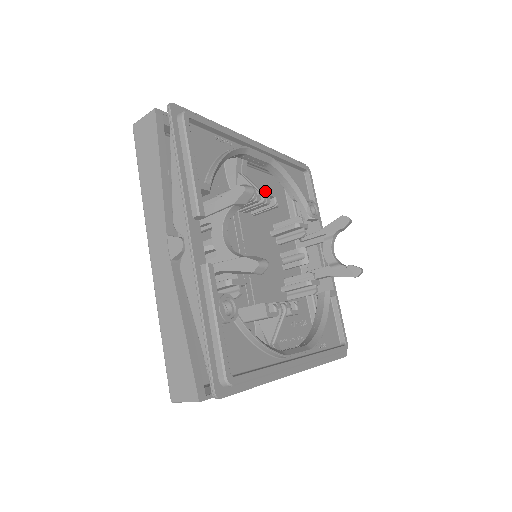
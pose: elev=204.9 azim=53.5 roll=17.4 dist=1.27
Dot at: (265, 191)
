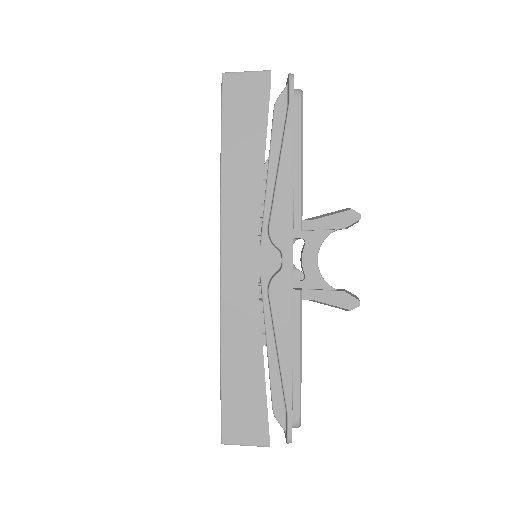
Dot at: occluded
